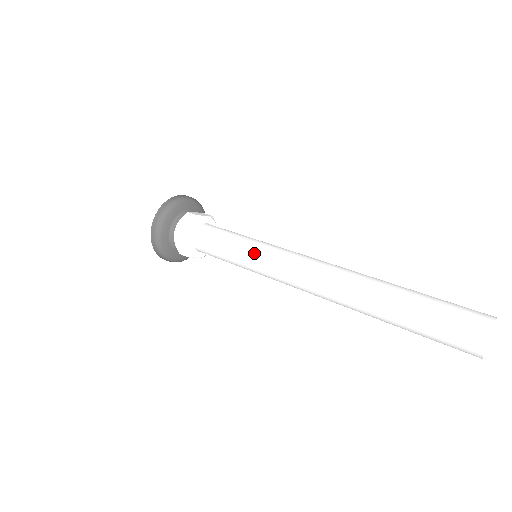
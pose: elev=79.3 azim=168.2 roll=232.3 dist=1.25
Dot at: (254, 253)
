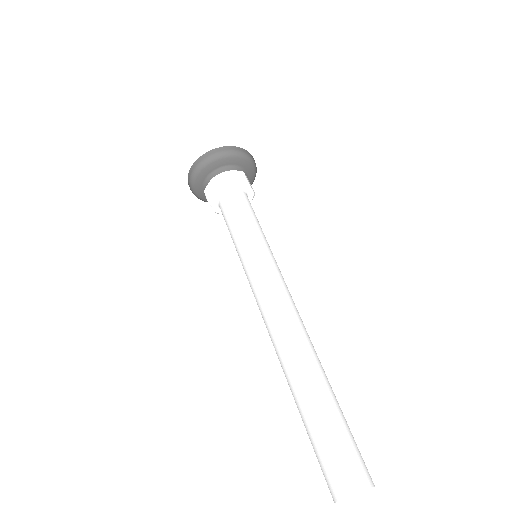
Dot at: (259, 253)
